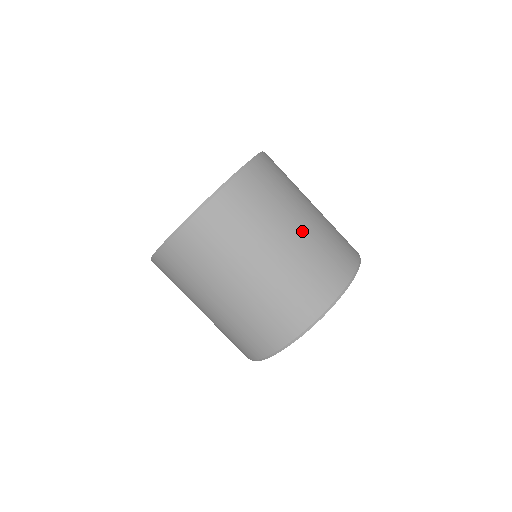
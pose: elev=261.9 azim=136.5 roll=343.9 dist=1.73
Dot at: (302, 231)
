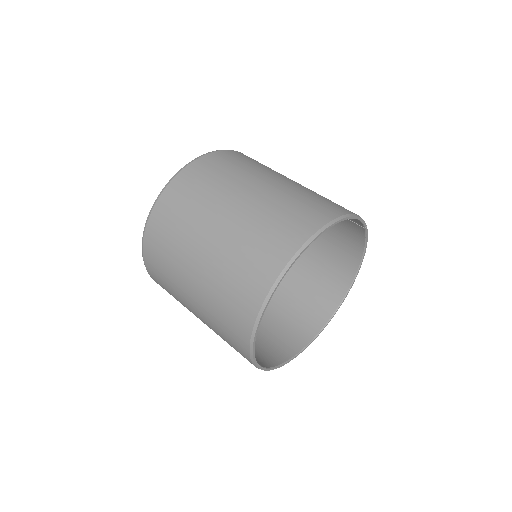
Dot at: (255, 196)
